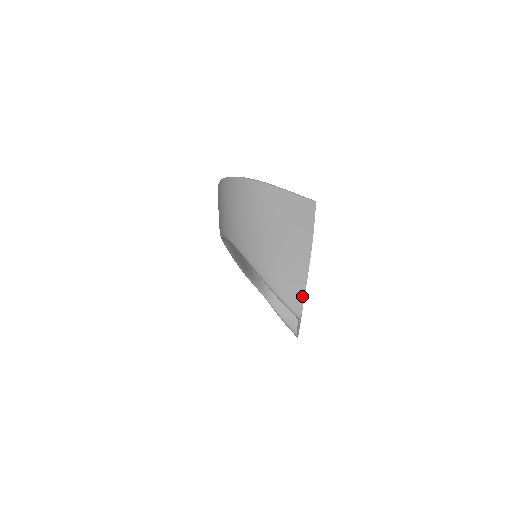
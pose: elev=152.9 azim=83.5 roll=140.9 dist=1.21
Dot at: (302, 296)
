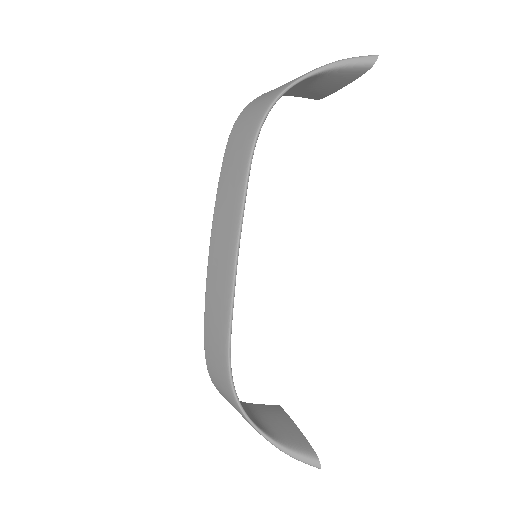
Dot at: occluded
